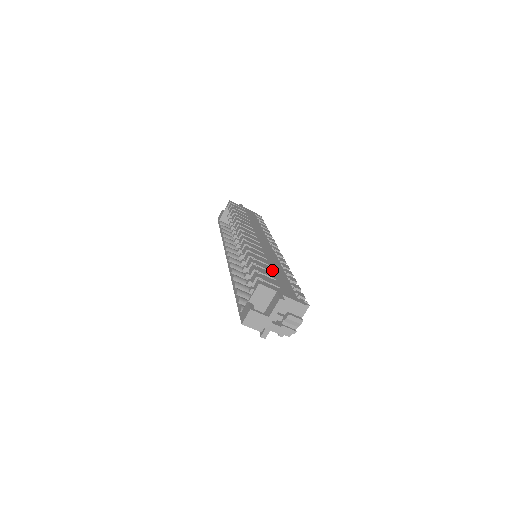
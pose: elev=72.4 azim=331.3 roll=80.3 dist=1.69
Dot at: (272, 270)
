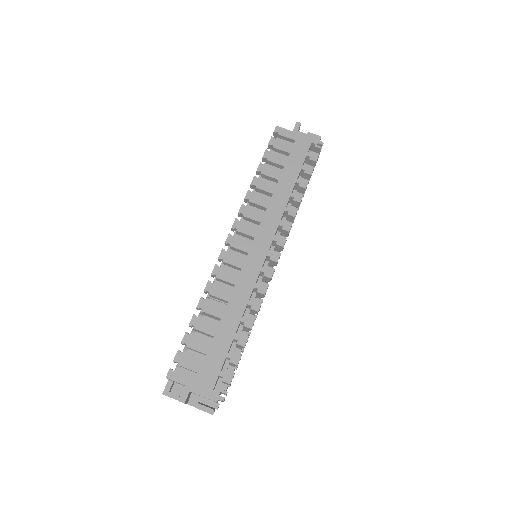
Dot at: (215, 332)
